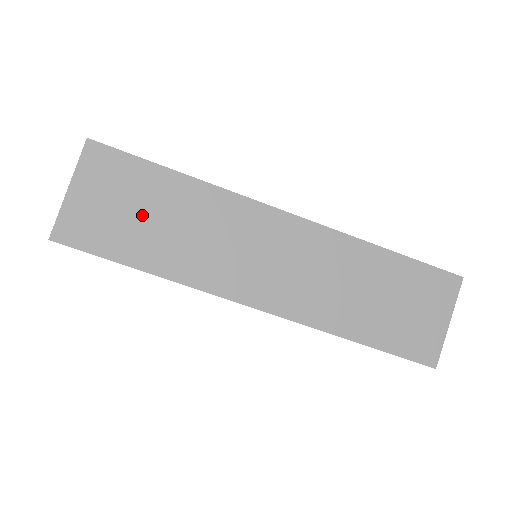
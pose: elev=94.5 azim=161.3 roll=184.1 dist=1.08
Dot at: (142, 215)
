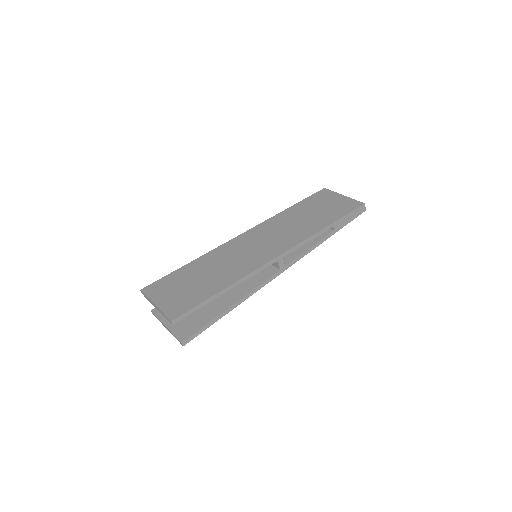
Dot at: (195, 282)
